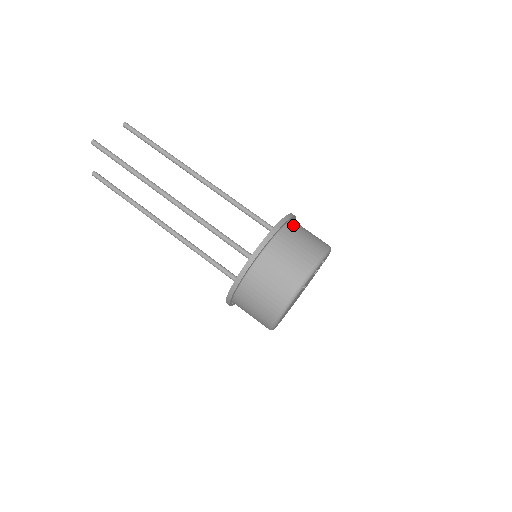
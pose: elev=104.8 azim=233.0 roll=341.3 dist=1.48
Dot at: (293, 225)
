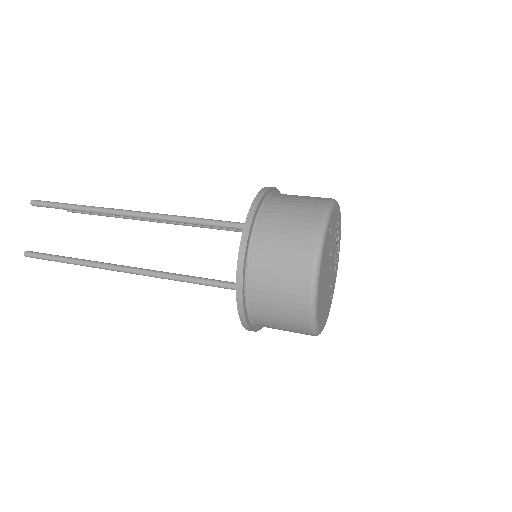
Dot at: occluded
